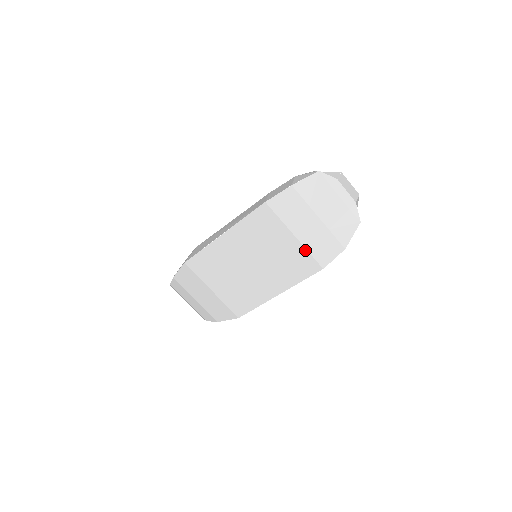
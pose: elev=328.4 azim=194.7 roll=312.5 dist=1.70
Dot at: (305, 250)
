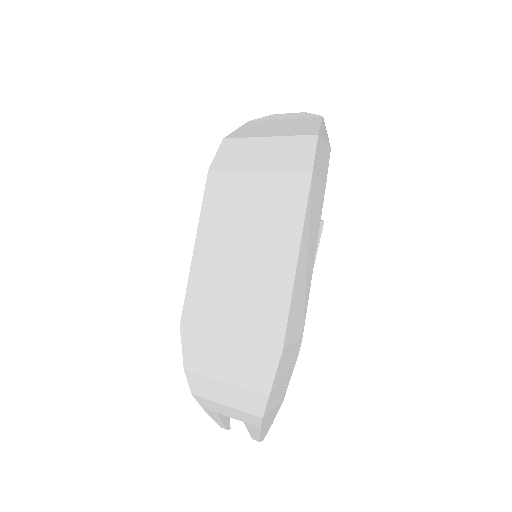
Dot at: (277, 173)
